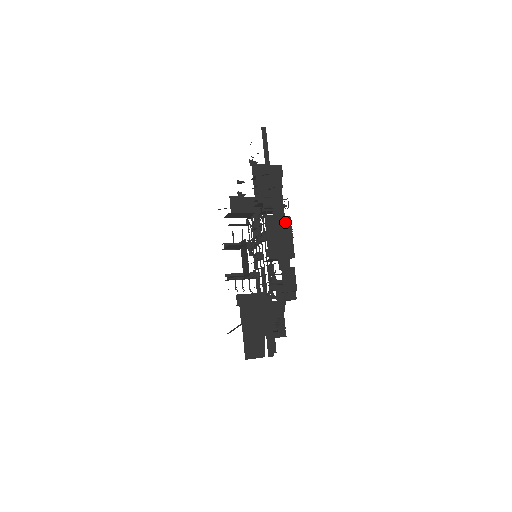
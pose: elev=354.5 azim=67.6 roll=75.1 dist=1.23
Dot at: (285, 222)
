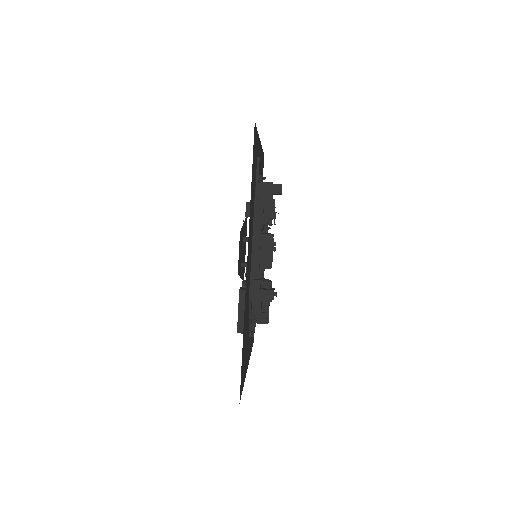
Dot at: (260, 242)
